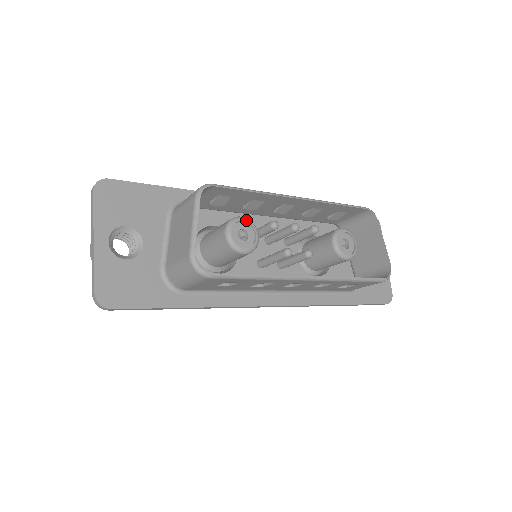
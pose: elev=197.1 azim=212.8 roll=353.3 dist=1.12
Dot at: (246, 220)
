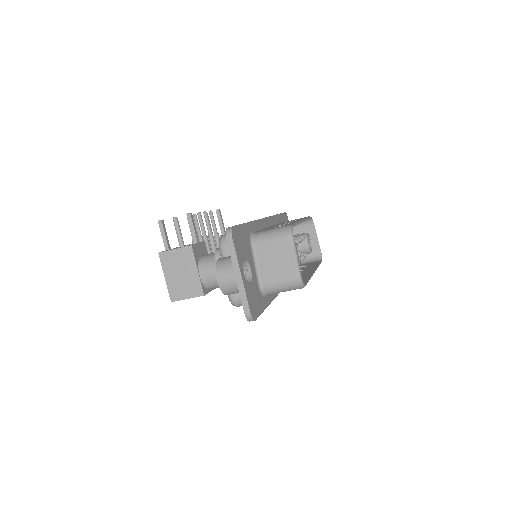
Dot at: (296, 243)
